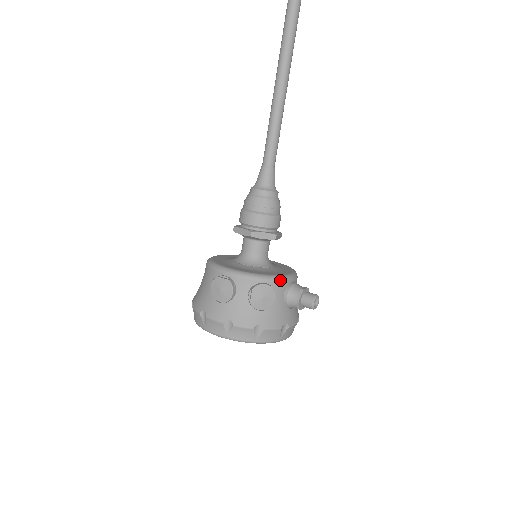
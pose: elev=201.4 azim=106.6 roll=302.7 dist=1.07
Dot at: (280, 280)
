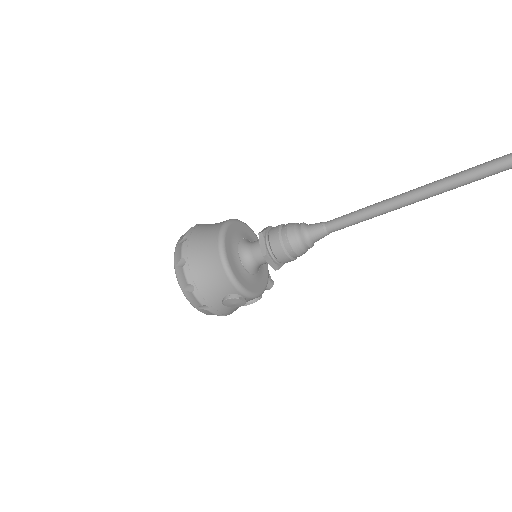
Dot at: (266, 286)
